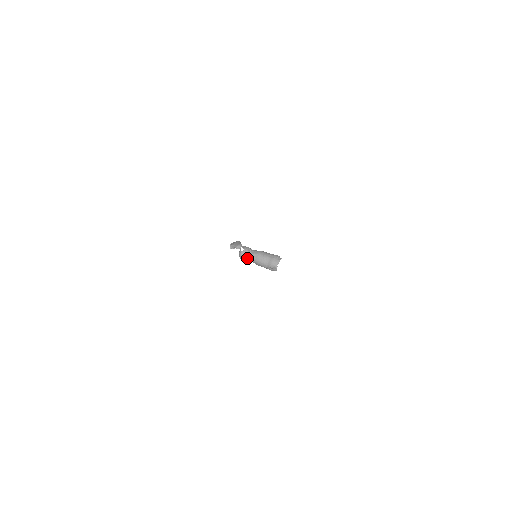
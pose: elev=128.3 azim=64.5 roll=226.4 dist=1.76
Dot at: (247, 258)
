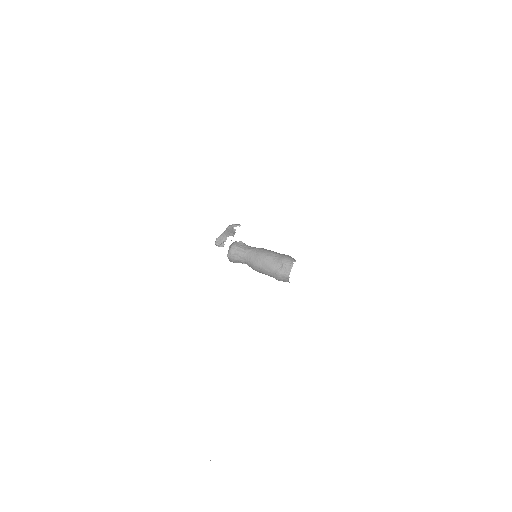
Dot at: (242, 251)
